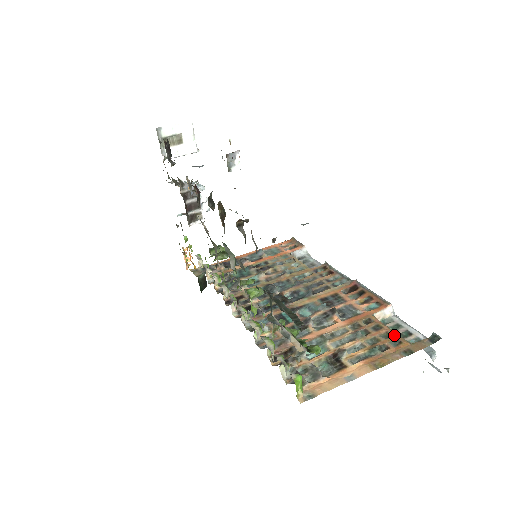
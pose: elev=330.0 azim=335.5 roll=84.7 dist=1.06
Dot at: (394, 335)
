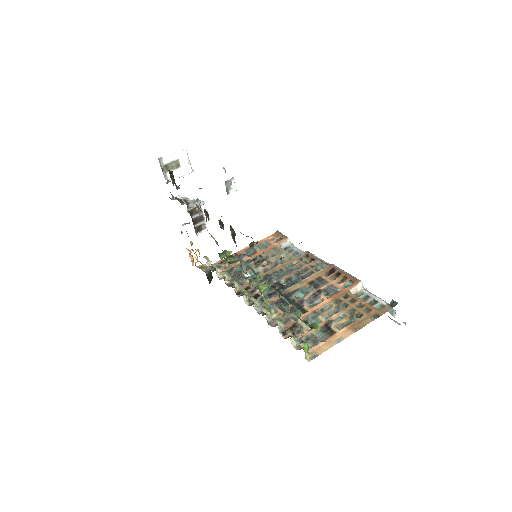
Dot at: (365, 305)
